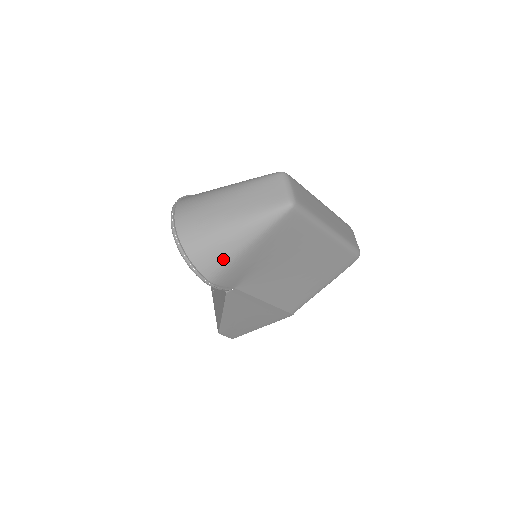
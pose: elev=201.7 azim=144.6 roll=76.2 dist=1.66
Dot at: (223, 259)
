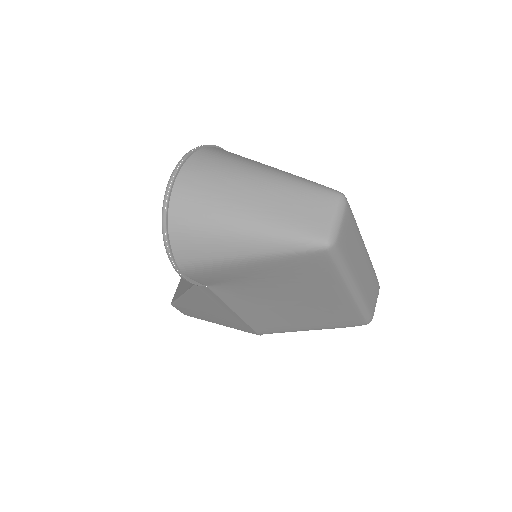
Dot at: (208, 255)
